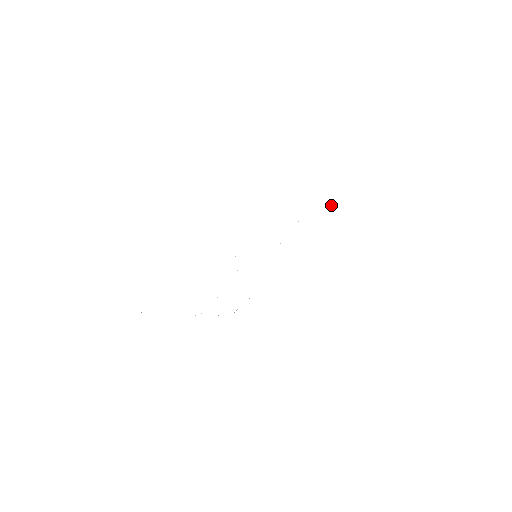
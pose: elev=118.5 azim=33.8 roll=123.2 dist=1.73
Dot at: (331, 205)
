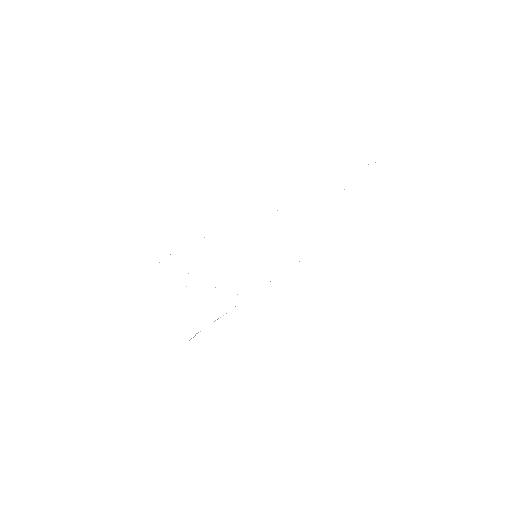
Dot at: occluded
